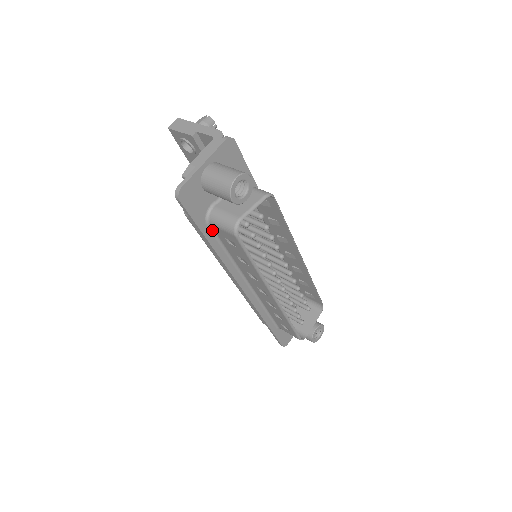
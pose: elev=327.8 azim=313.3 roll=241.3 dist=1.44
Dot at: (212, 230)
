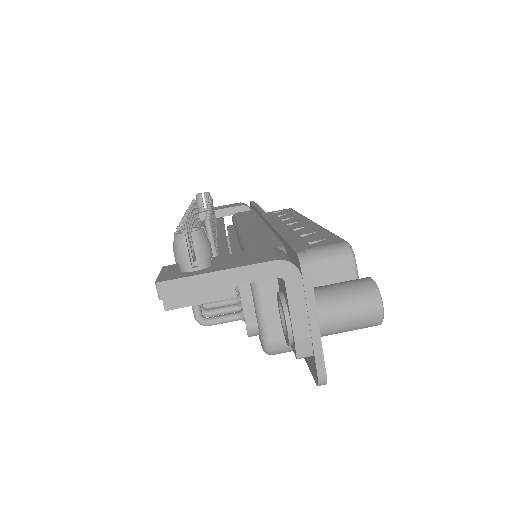
Dot at: occluded
